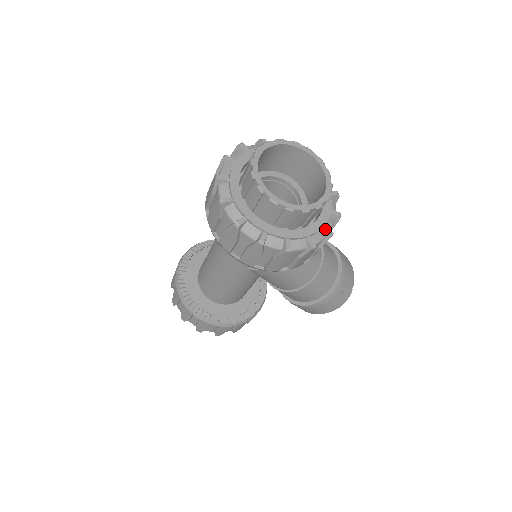
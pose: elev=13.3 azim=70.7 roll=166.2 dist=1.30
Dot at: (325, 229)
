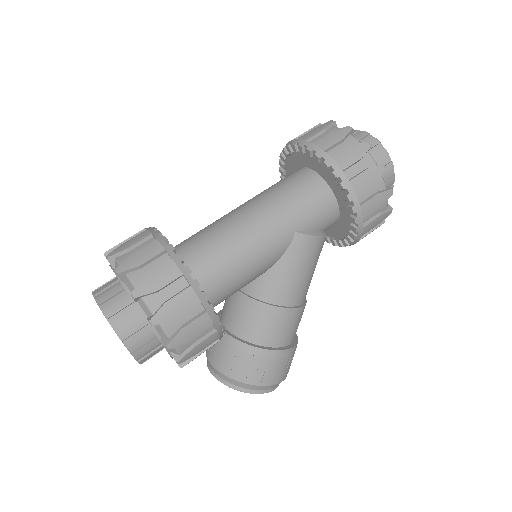
Dot at: occluded
